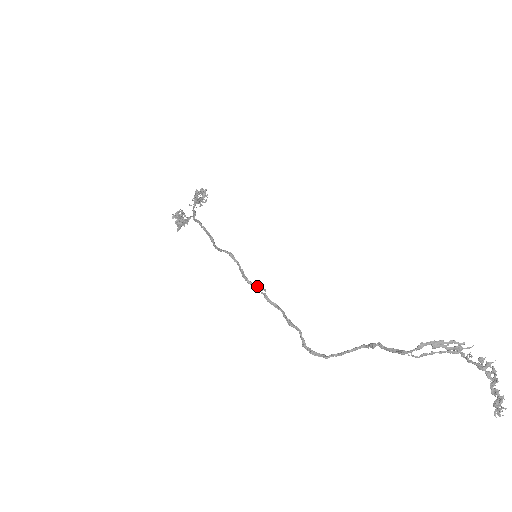
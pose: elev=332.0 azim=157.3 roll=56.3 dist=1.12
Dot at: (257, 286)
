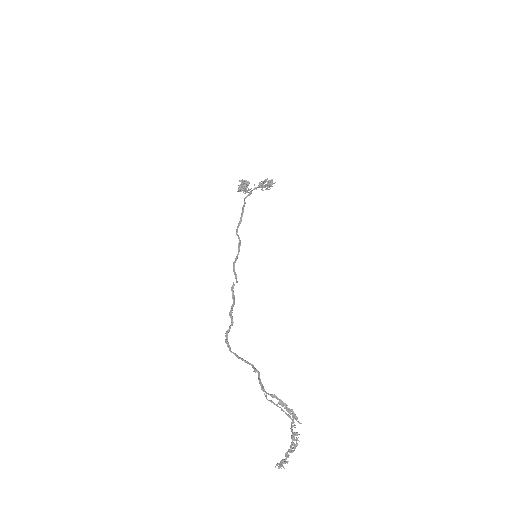
Dot at: (235, 275)
